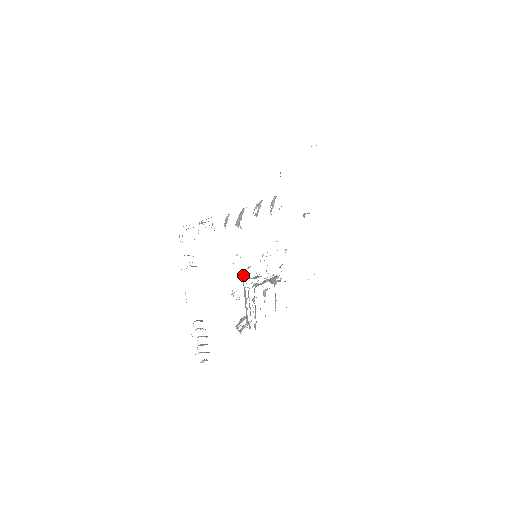
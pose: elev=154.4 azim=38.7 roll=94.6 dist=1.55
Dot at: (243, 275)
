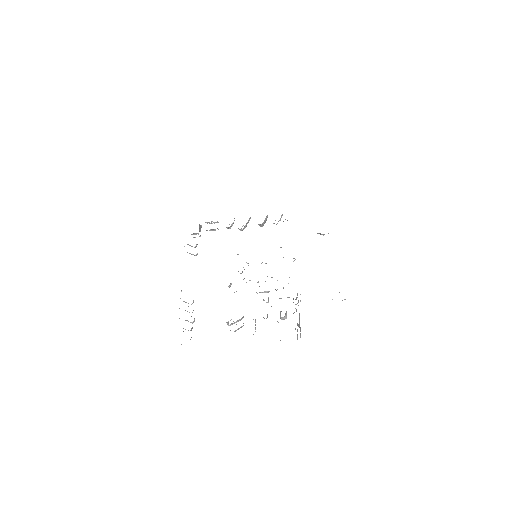
Dot at: occluded
